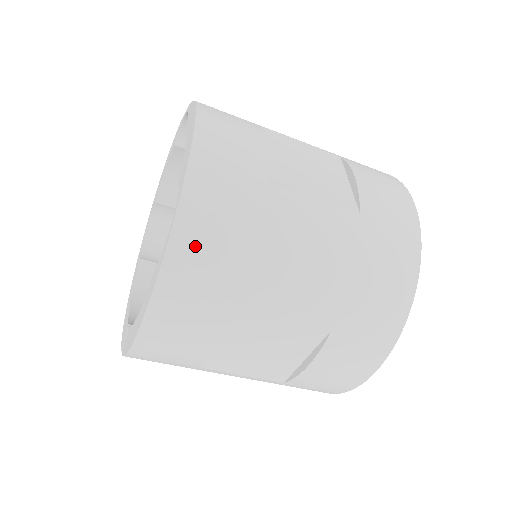
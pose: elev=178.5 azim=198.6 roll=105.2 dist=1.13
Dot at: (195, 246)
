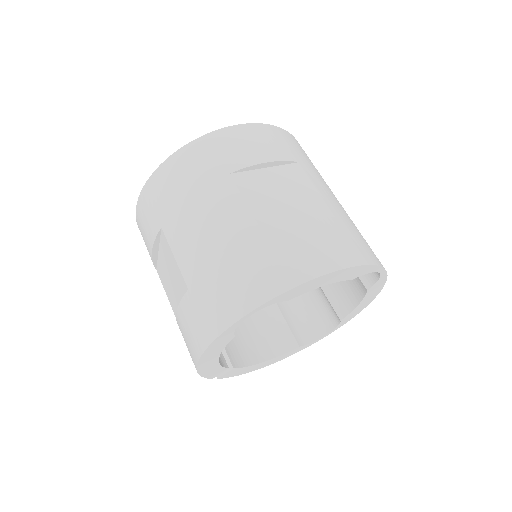
Dot at: (167, 176)
